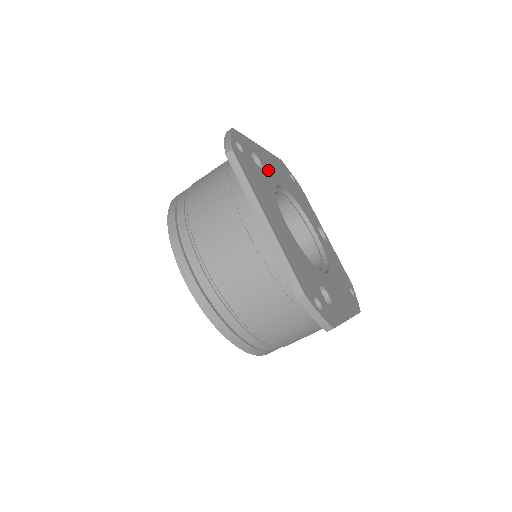
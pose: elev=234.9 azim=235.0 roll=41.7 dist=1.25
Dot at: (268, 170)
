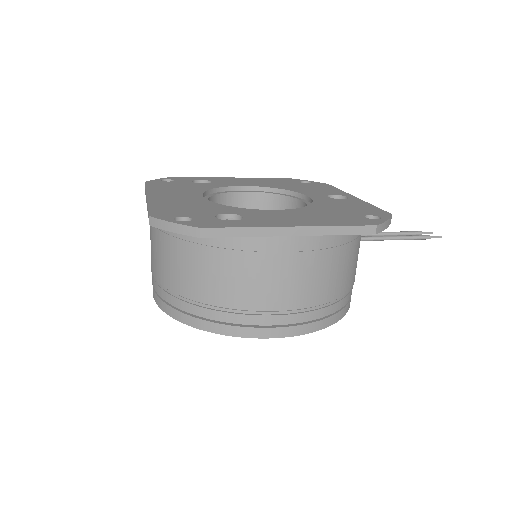
Dot at: (225, 183)
